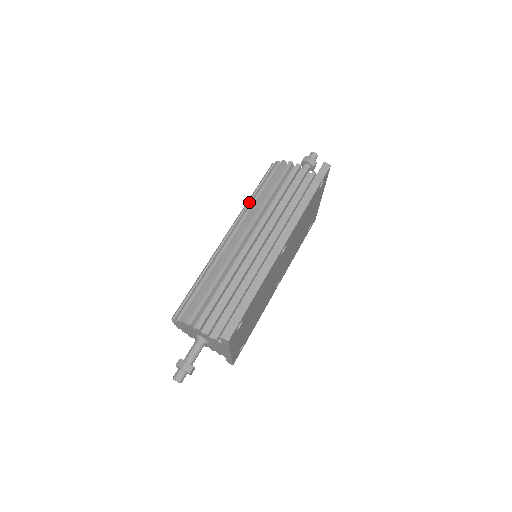
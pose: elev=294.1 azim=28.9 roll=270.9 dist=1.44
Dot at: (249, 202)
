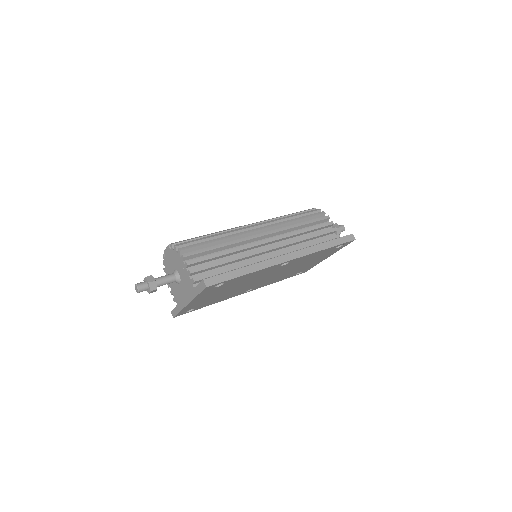
Dot at: (281, 217)
